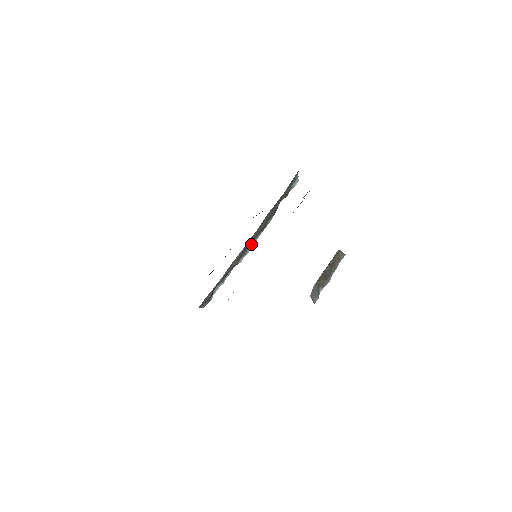
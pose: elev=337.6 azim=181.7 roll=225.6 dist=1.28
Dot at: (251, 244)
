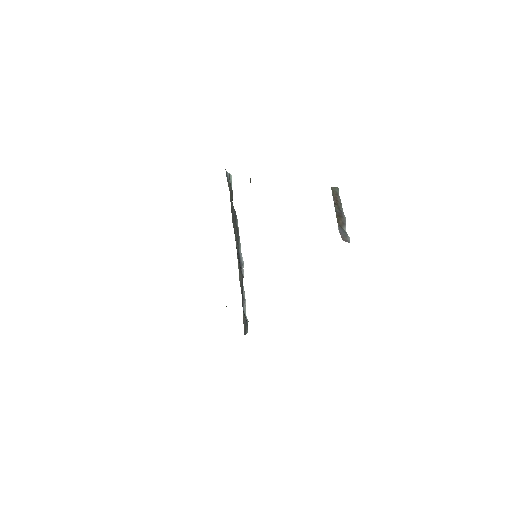
Dot at: (239, 253)
